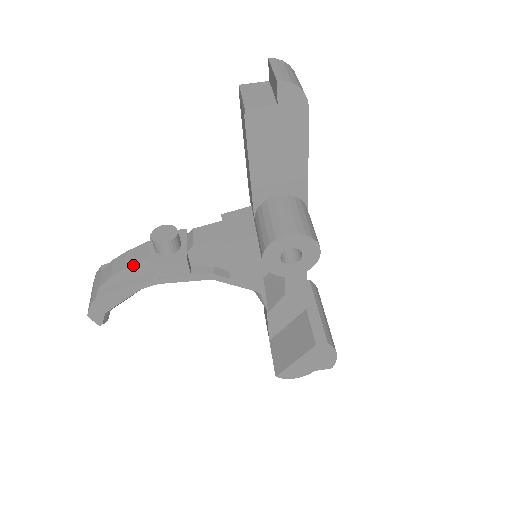
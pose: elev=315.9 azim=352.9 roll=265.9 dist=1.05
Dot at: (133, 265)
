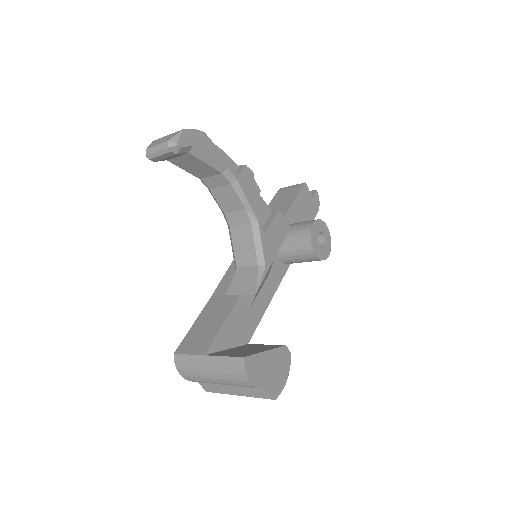
Dot at: (229, 157)
